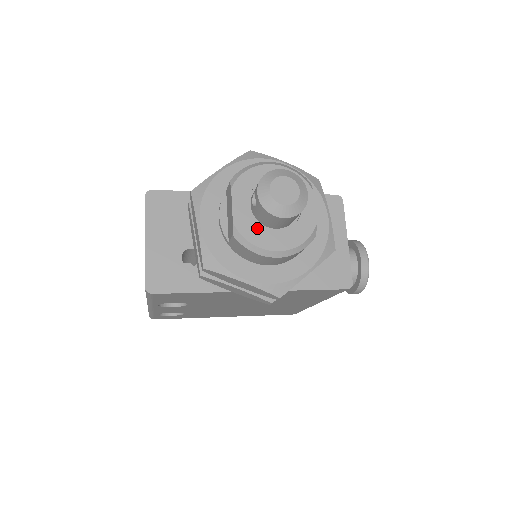
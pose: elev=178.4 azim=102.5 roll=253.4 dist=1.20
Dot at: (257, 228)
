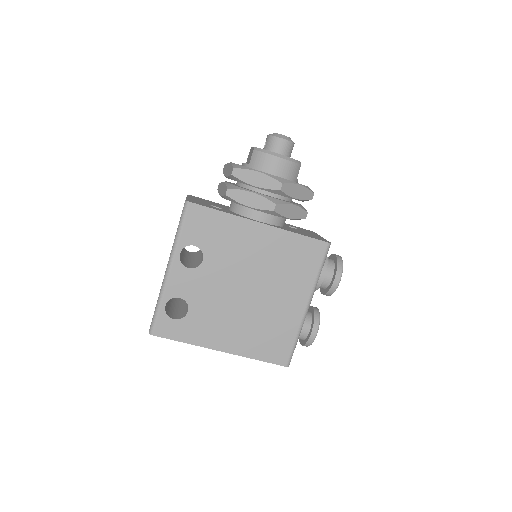
Dot at: occluded
